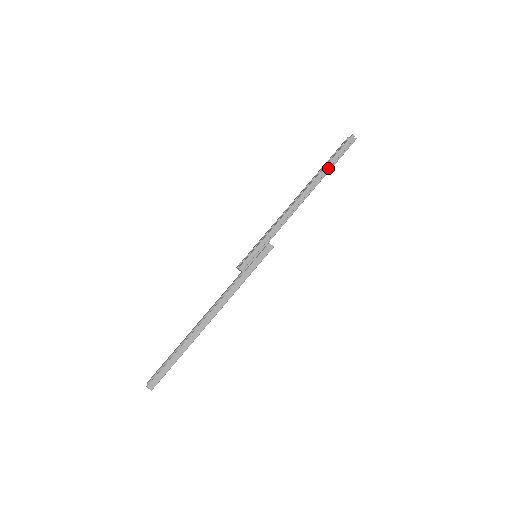
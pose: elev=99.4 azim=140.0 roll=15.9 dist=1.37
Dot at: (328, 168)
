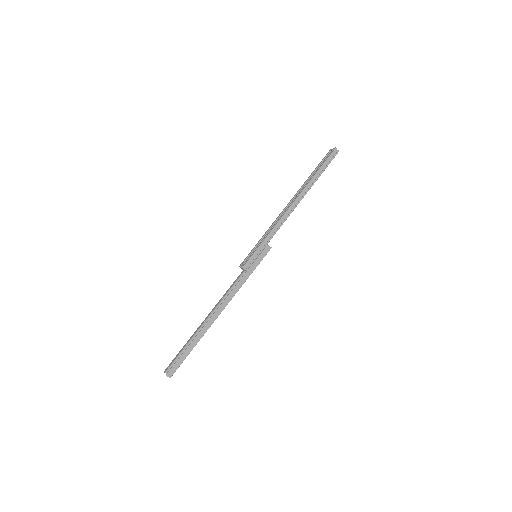
Dot at: (316, 177)
